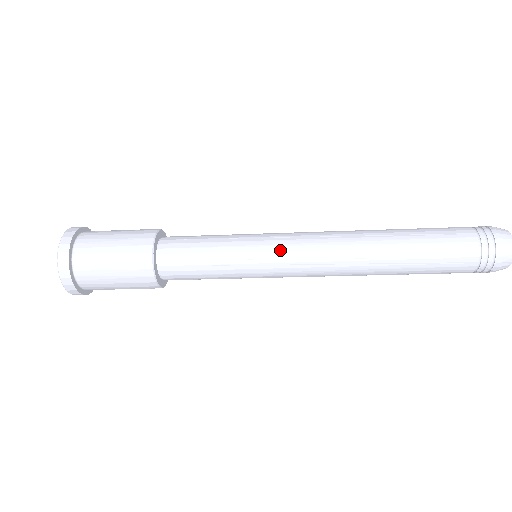
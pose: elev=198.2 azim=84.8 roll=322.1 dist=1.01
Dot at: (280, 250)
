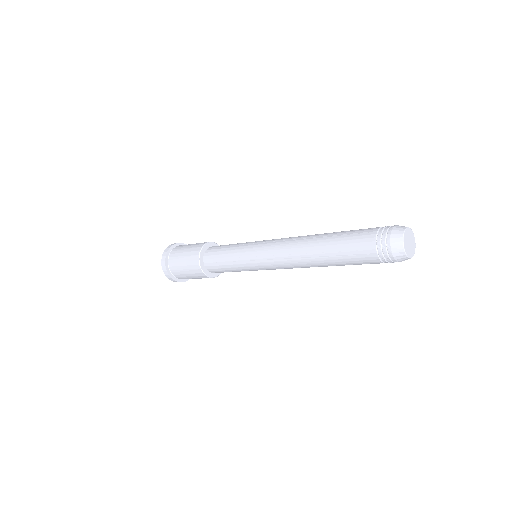
Dot at: (259, 250)
